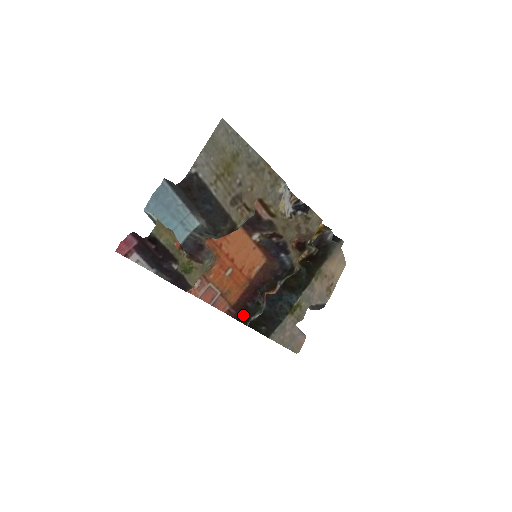
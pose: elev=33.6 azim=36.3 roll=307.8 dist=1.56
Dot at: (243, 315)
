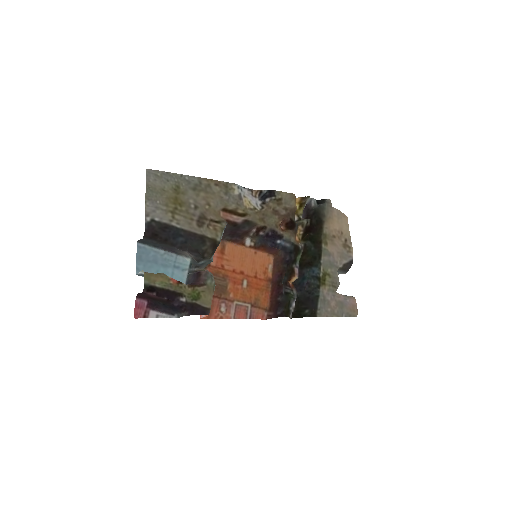
Dot at: (279, 310)
